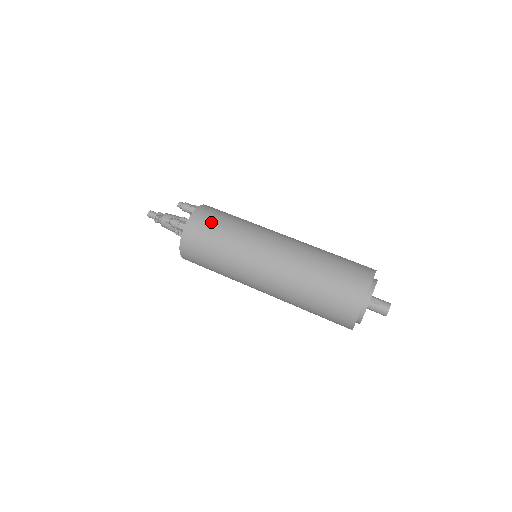
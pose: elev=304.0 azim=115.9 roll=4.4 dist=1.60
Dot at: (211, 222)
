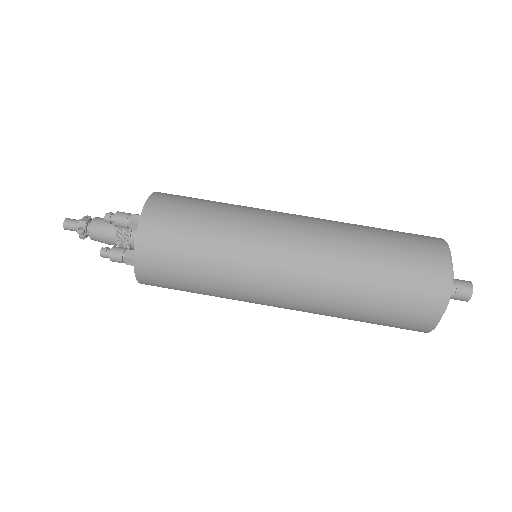
Dot at: (172, 246)
